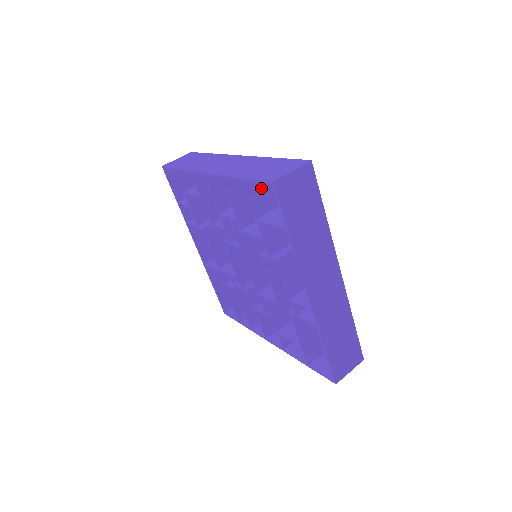
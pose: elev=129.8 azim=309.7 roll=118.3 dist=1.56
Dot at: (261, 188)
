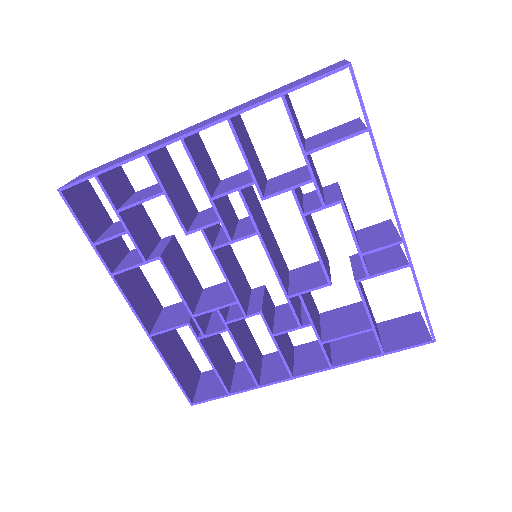
Dot at: (292, 114)
